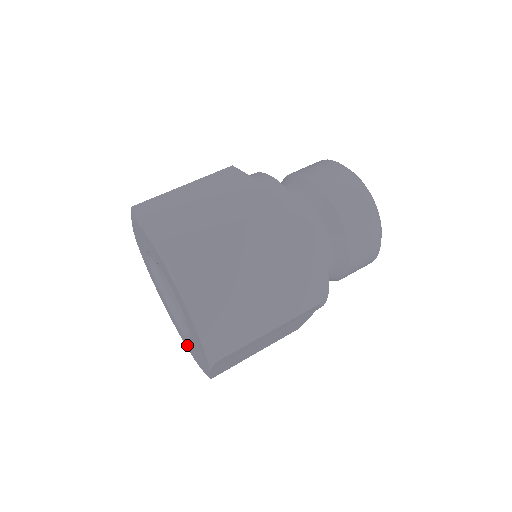
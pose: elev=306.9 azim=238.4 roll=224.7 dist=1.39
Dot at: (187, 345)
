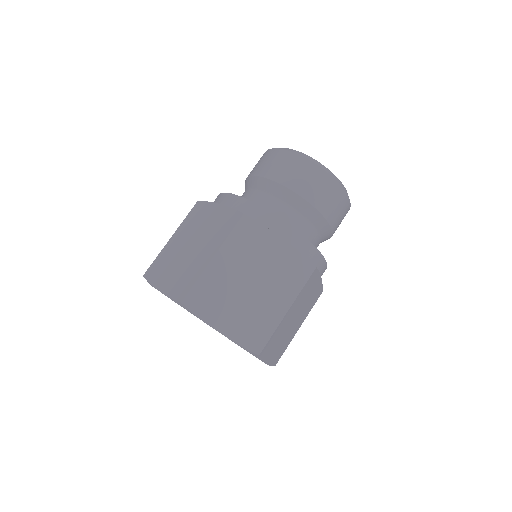
Dot at: occluded
